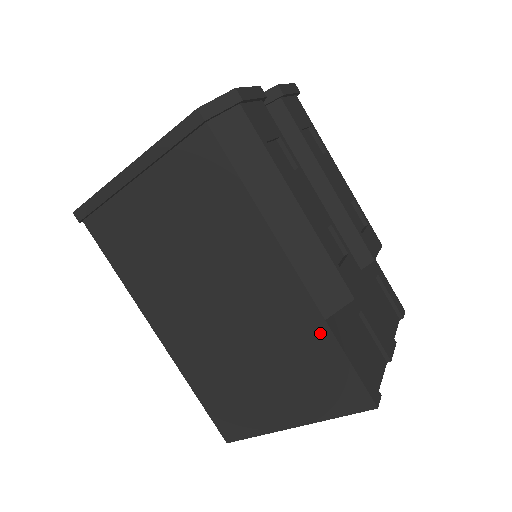
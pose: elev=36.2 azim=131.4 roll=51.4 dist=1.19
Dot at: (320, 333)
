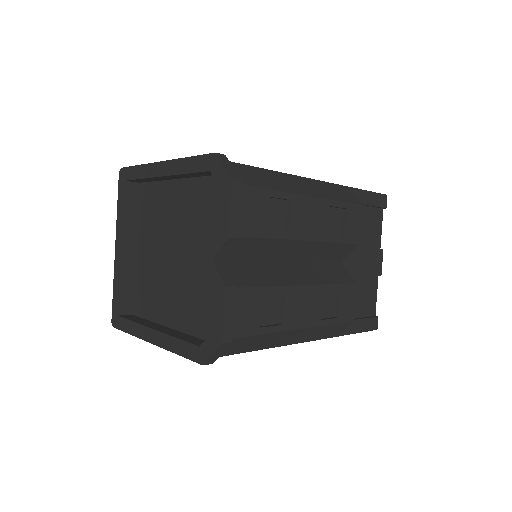
Dot at: occluded
